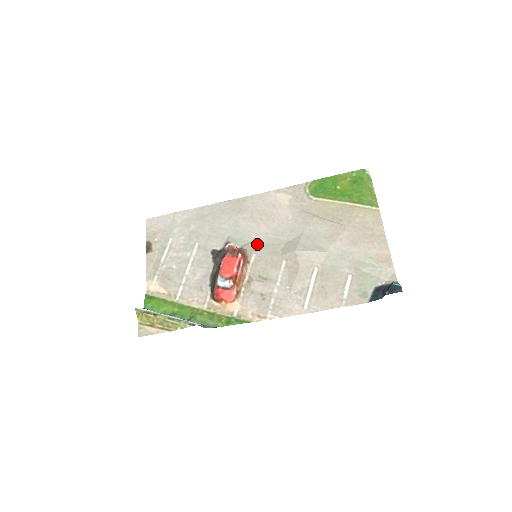
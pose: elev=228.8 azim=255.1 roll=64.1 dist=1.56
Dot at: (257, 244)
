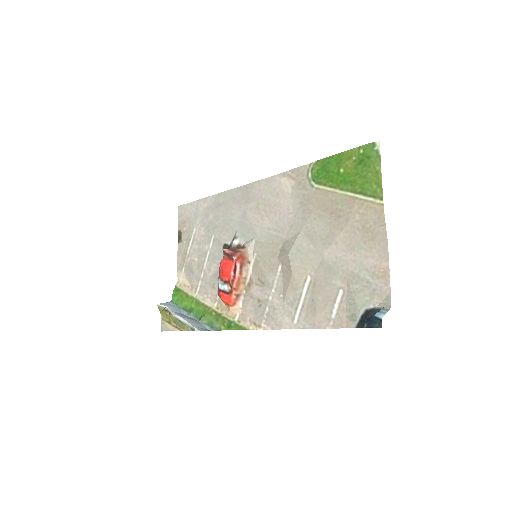
Dot at: (259, 241)
